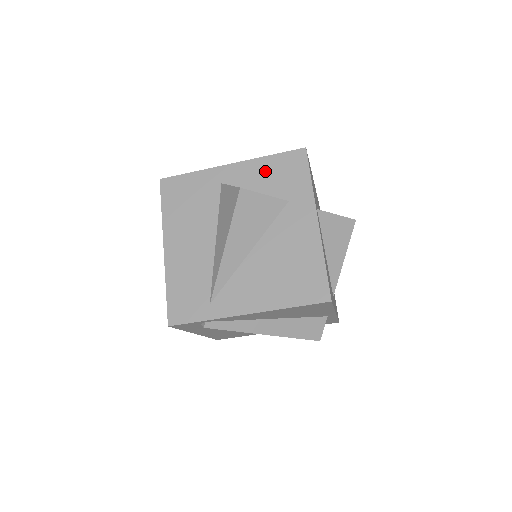
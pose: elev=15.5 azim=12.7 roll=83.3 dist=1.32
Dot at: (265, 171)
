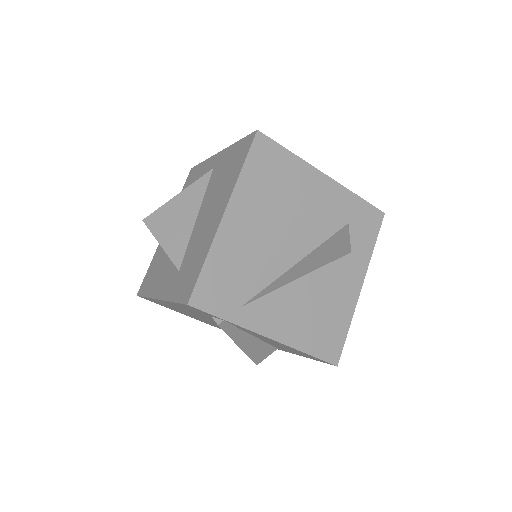
Dot at: (348, 208)
